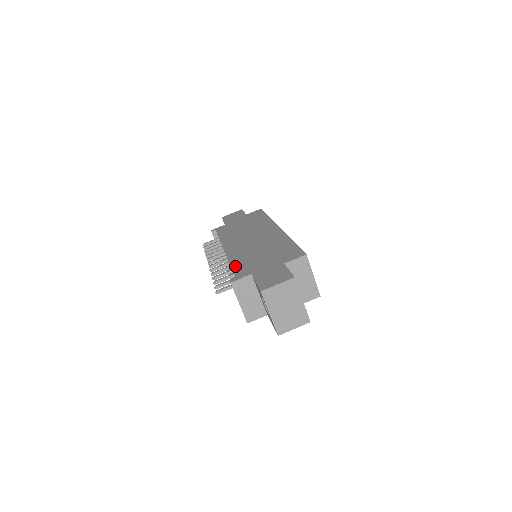
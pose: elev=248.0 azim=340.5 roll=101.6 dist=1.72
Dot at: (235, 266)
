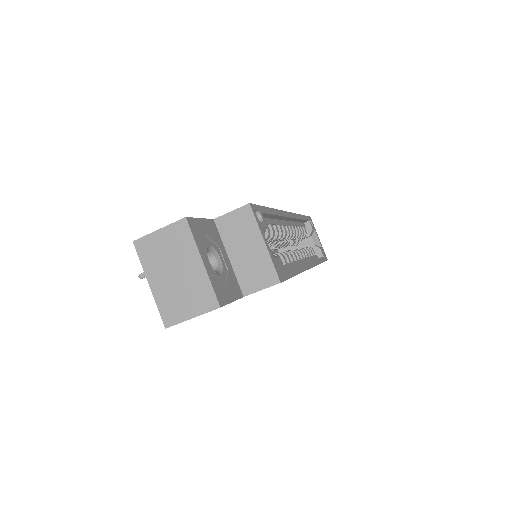
Dot at: occluded
